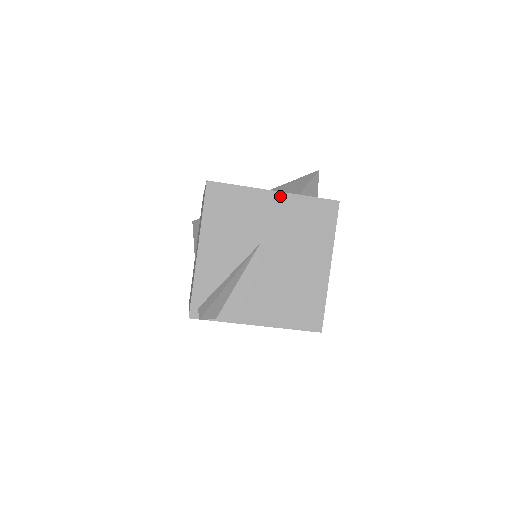
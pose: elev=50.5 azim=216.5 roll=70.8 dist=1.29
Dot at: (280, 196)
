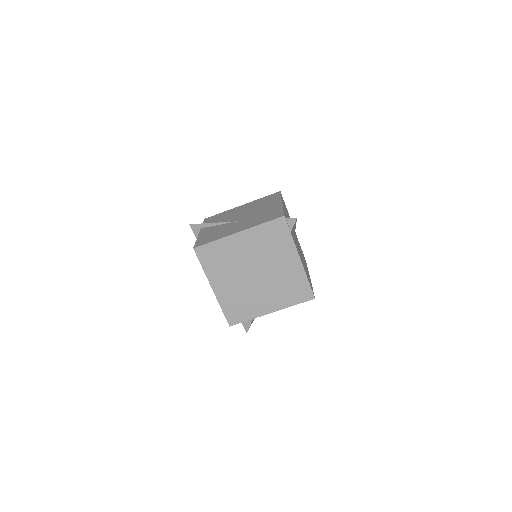
Dot at: (295, 232)
